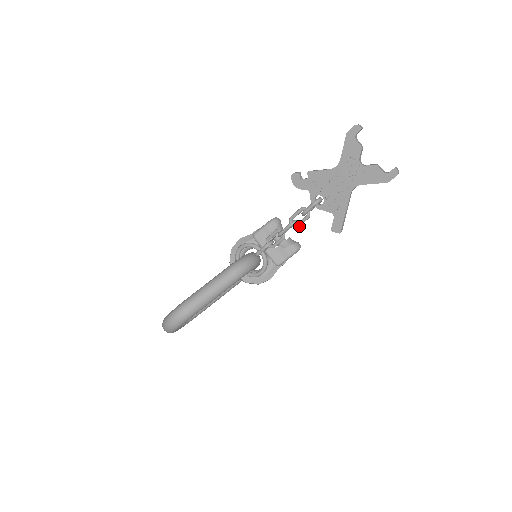
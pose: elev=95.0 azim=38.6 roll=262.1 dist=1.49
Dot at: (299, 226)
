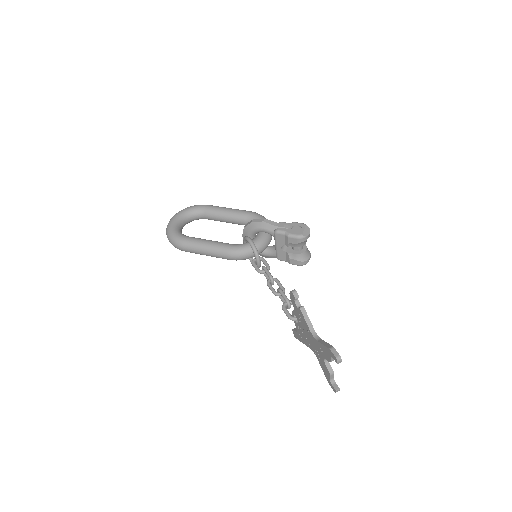
Dot at: (281, 298)
